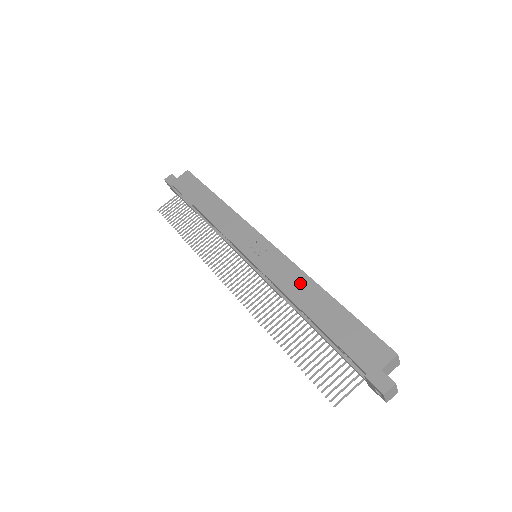
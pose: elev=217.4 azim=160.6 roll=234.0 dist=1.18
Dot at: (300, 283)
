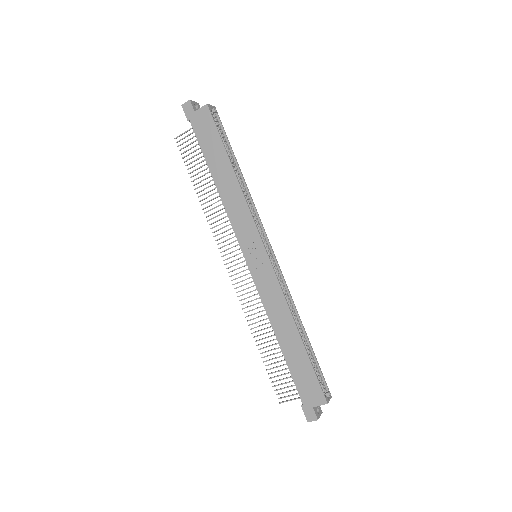
Dot at: (281, 313)
